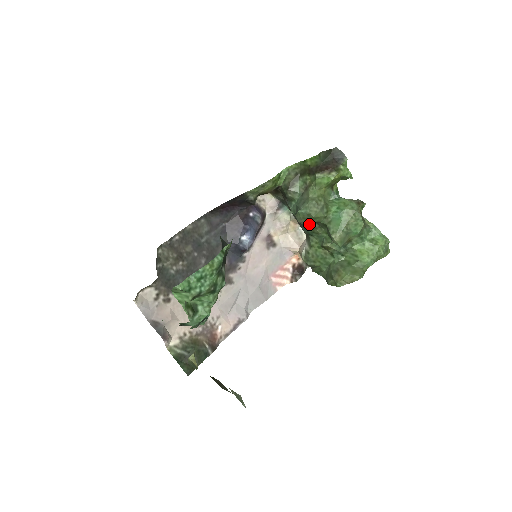
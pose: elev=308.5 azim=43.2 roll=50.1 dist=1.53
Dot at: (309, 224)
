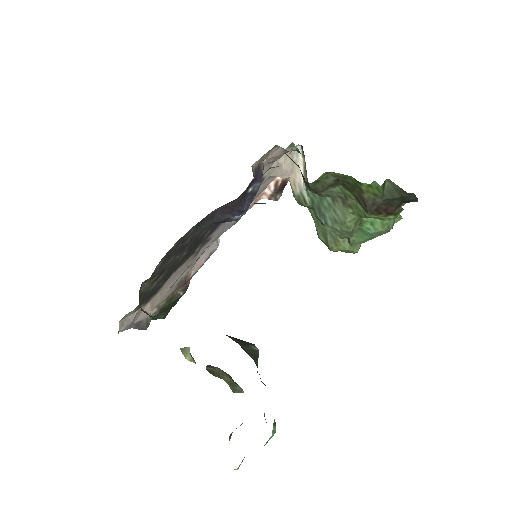
Dot at: occluded
